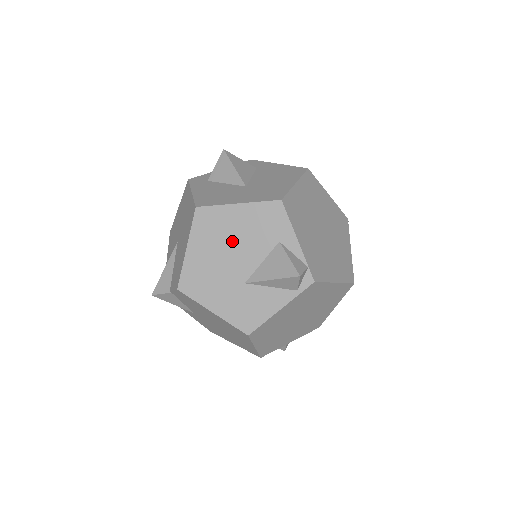
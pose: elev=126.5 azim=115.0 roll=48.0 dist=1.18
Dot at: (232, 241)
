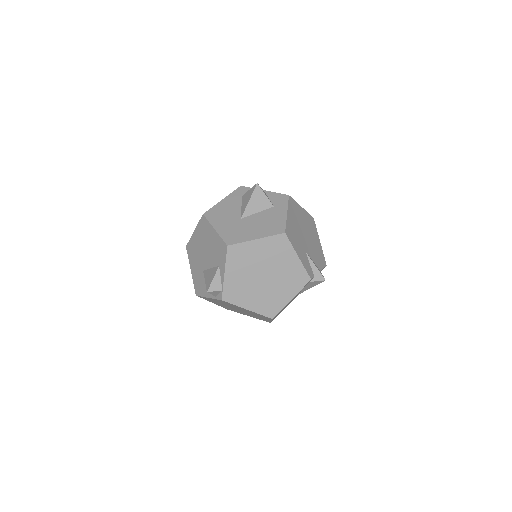
Dot at: (207, 245)
